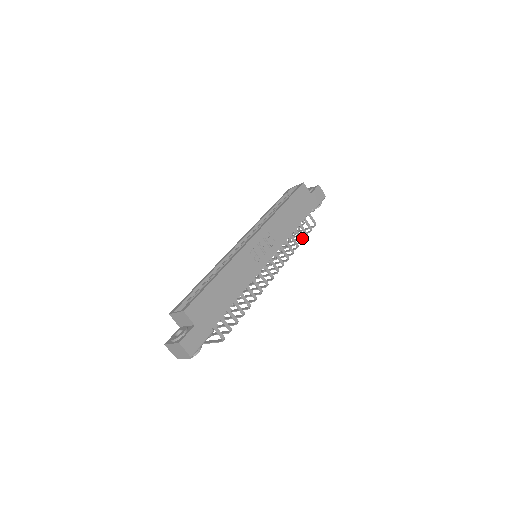
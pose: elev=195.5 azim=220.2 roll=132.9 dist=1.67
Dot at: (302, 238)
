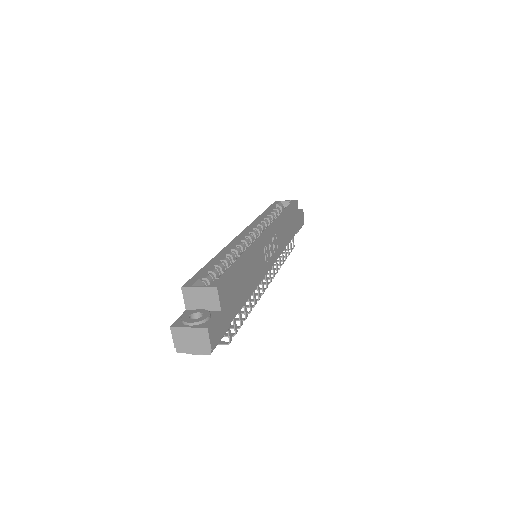
Dot at: occluded
